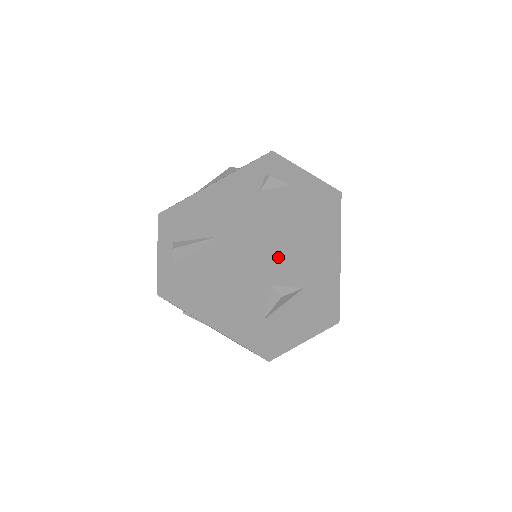
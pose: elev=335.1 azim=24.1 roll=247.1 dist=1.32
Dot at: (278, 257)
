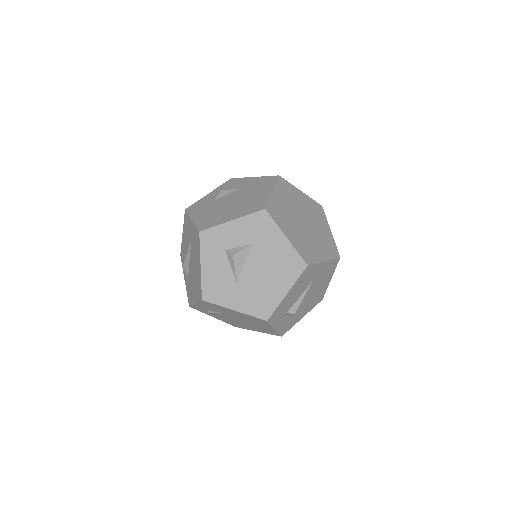
Dot at: (215, 227)
